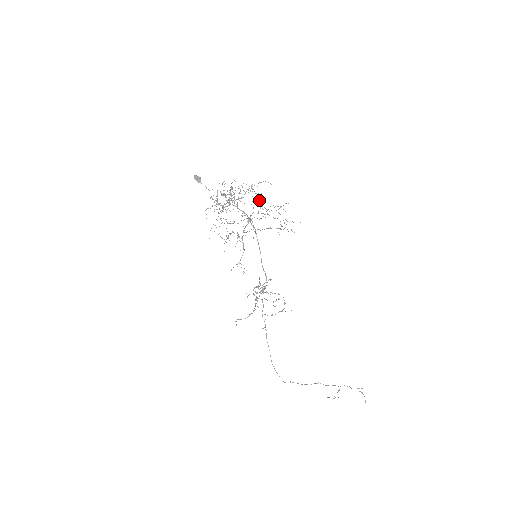
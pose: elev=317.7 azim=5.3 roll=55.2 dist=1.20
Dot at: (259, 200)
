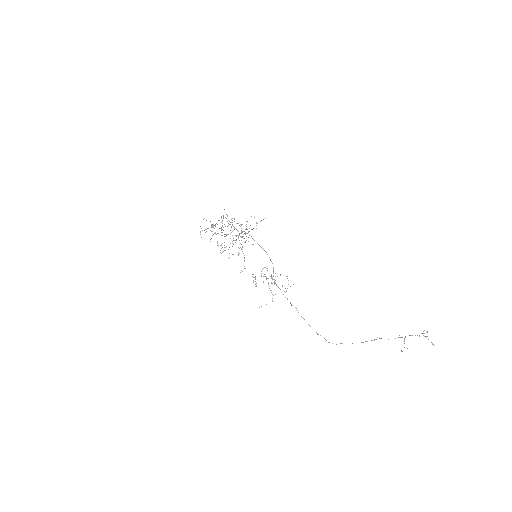
Dot at: occluded
